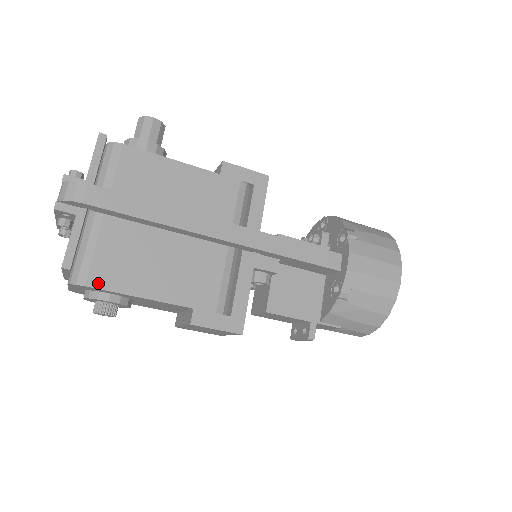
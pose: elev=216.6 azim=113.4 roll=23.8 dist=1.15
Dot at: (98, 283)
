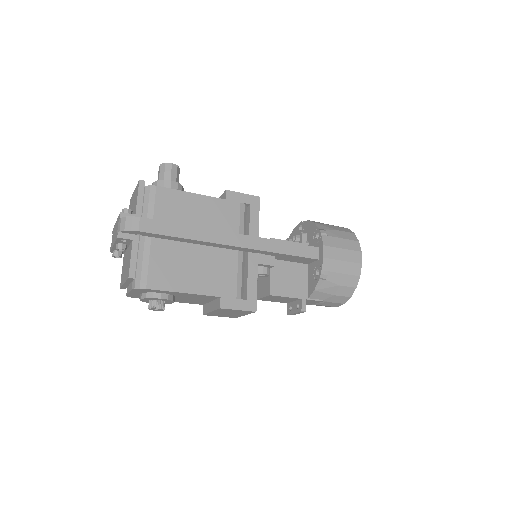
Dot at: (154, 286)
